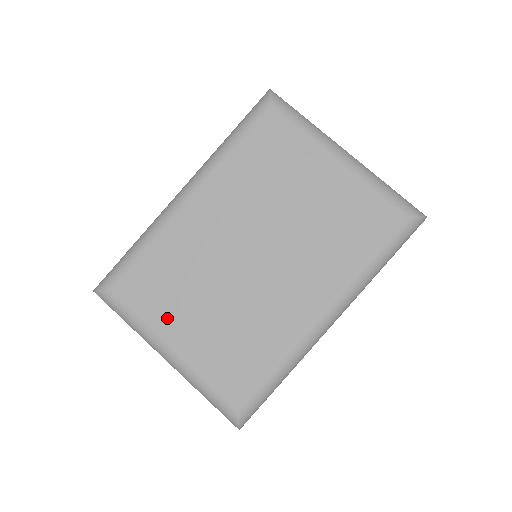
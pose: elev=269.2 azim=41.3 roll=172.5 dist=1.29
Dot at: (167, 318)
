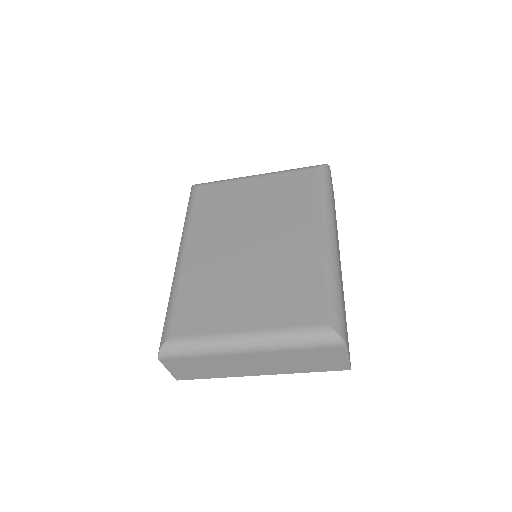
Dot at: (226, 317)
